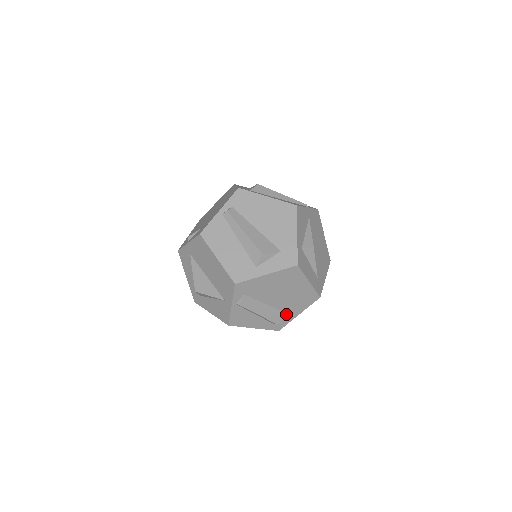
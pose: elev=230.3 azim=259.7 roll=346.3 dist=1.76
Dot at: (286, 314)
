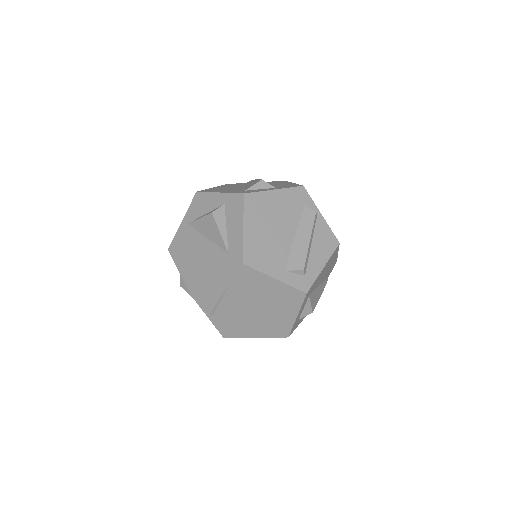
Dot at: occluded
